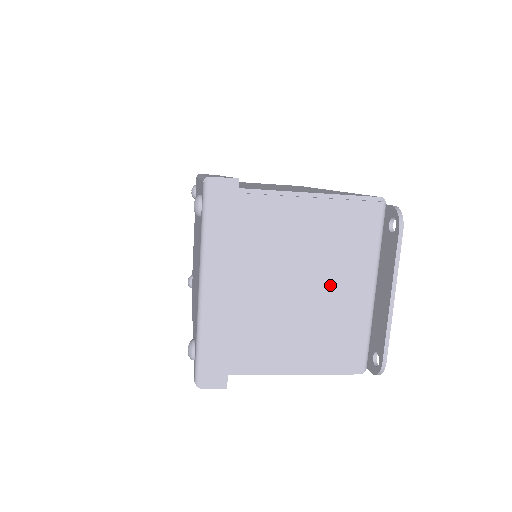
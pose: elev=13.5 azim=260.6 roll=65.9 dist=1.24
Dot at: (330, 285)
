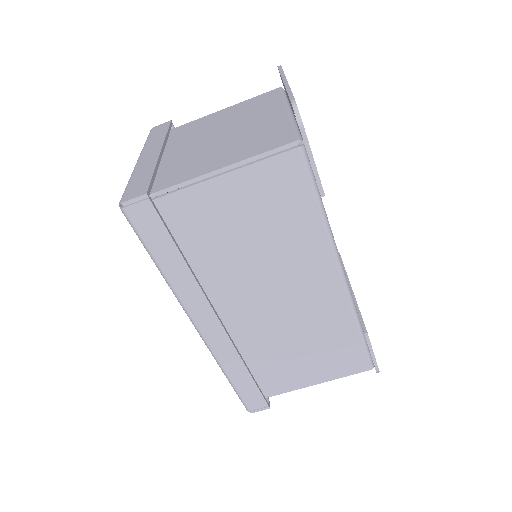
Dot at: (246, 124)
